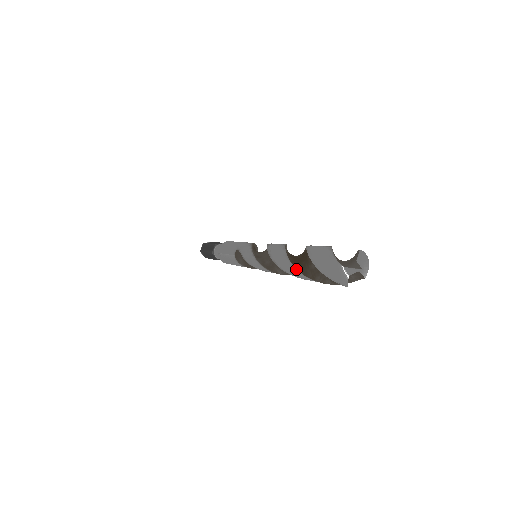
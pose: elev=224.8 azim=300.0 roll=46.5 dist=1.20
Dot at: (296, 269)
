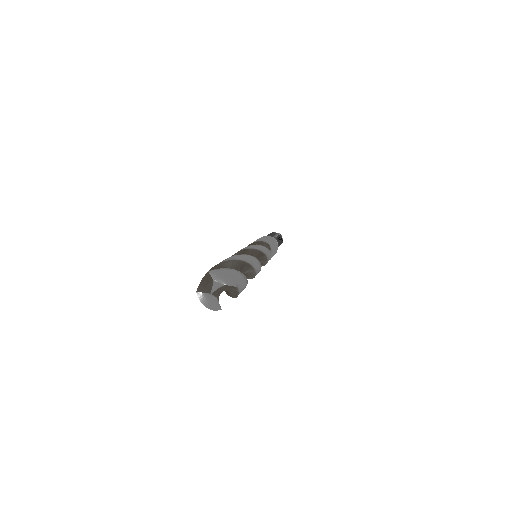
Dot at: occluded
